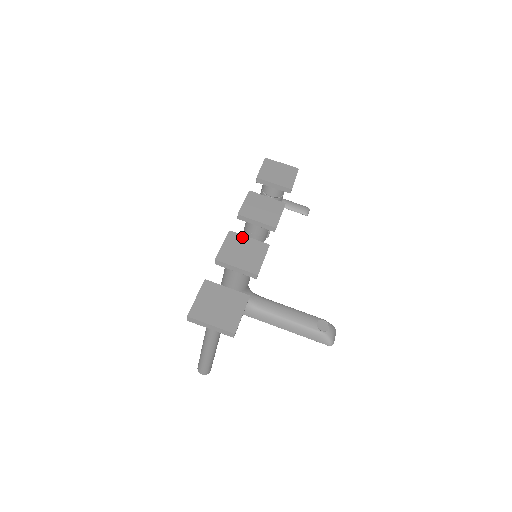
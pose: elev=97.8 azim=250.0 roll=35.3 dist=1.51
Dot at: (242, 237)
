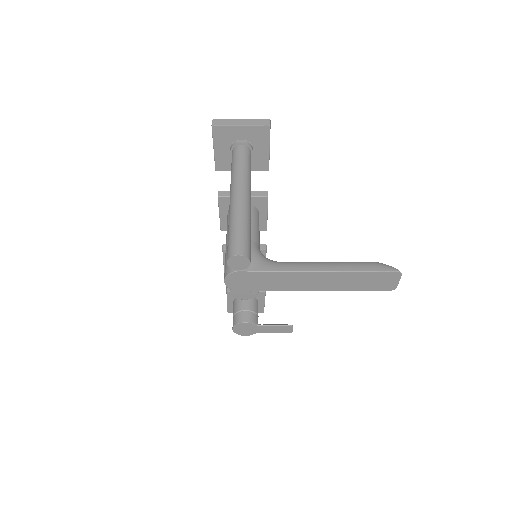
Dot at: occluded
